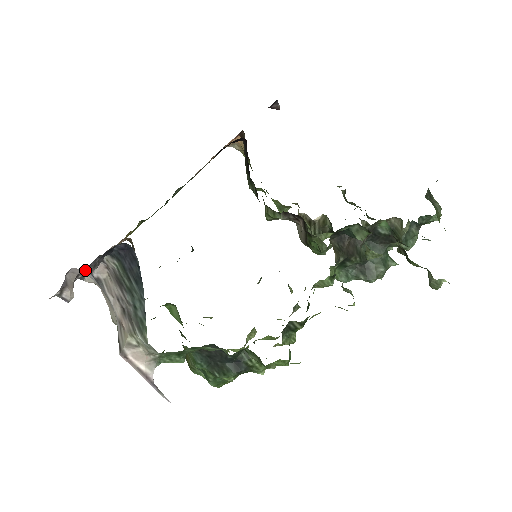
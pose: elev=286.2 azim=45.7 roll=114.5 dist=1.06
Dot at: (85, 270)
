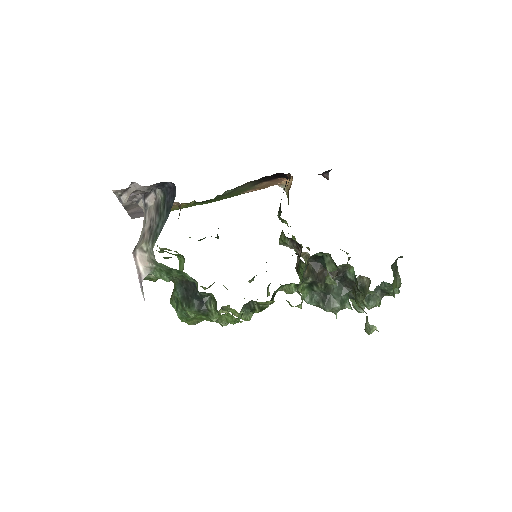
Dot at: (142, 188)
